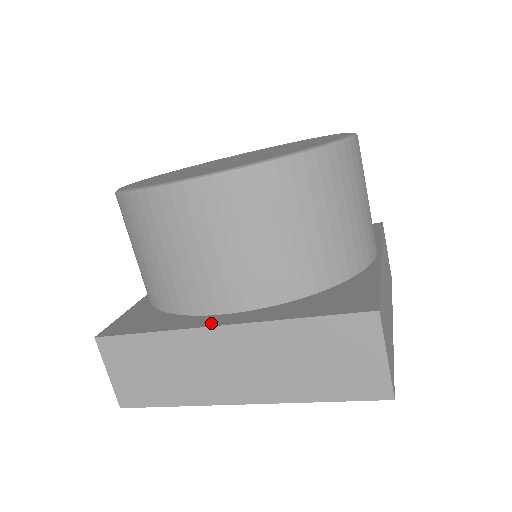
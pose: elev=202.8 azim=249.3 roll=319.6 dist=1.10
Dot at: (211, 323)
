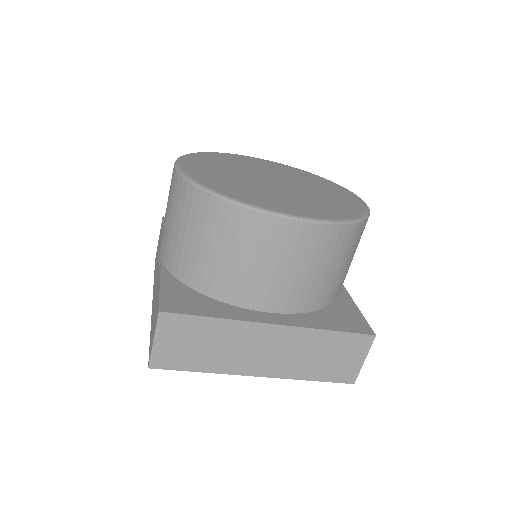
Dot at: (265, 320)
